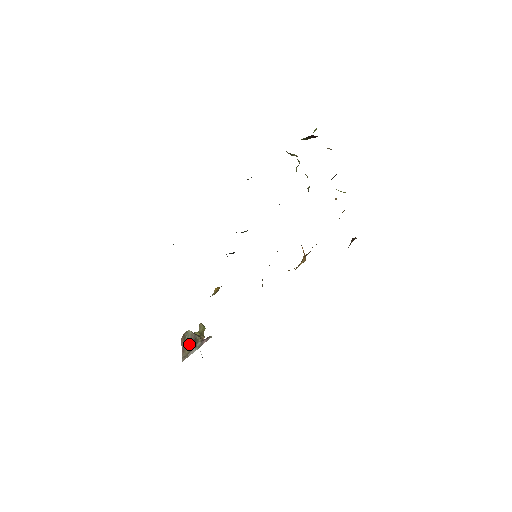
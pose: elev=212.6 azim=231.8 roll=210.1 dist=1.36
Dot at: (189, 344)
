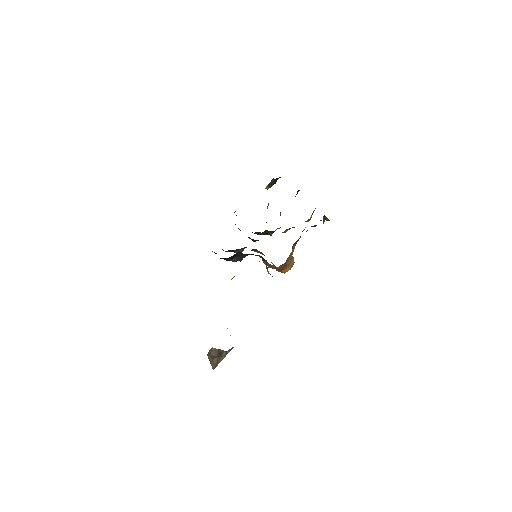
Dot at: (215, 357)
